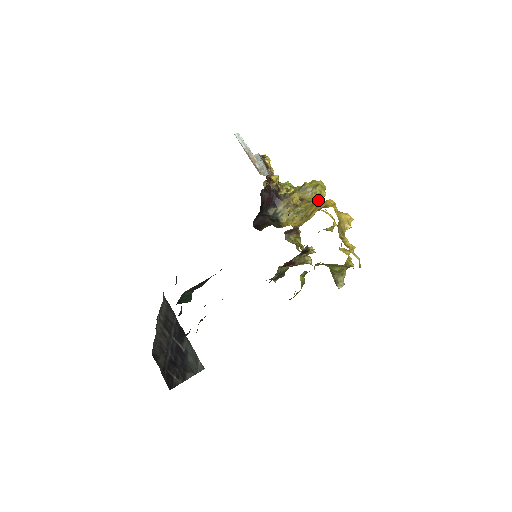
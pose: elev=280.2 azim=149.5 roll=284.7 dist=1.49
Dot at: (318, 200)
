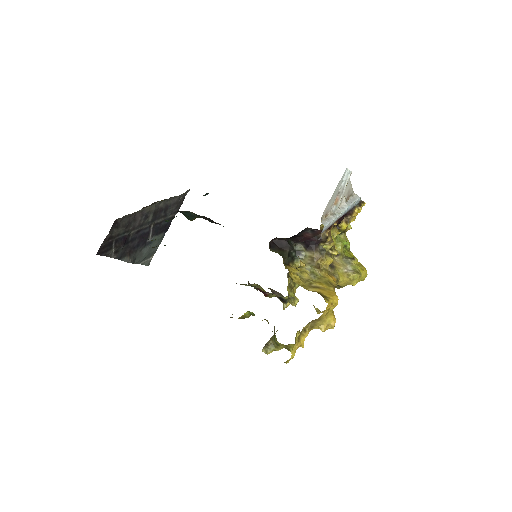
Dot at: (342, 282)
